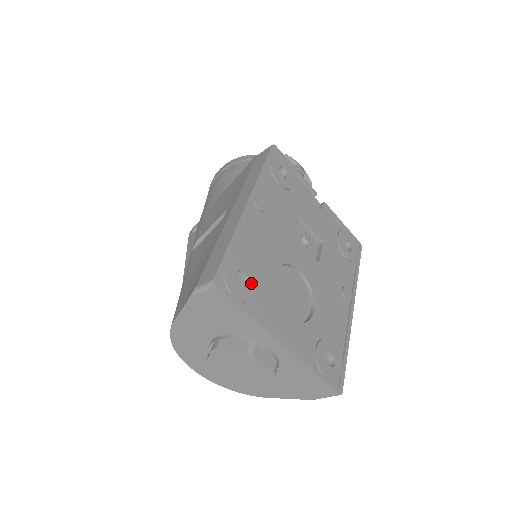
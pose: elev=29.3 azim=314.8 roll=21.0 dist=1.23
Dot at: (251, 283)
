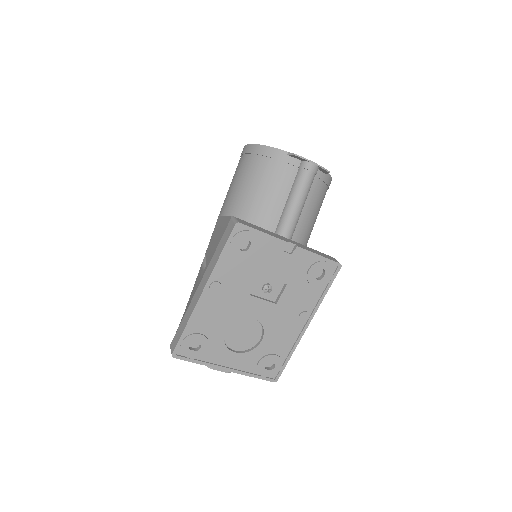
Dot at: (202, 346)
